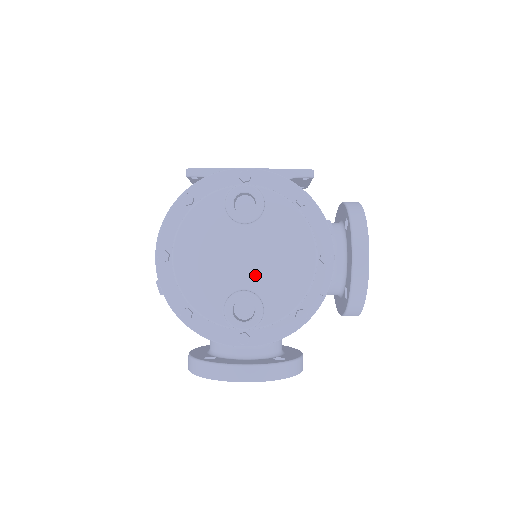
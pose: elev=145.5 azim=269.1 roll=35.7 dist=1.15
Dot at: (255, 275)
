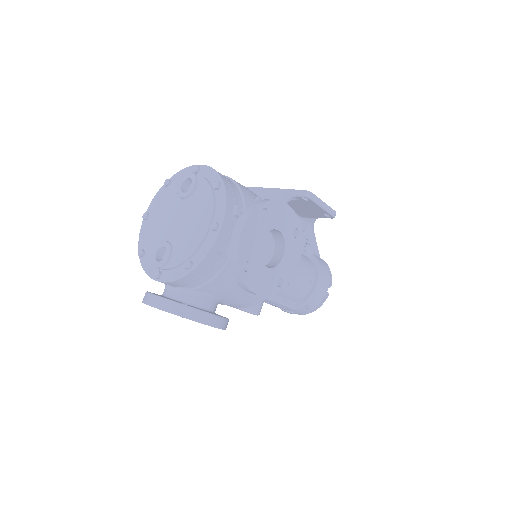
Dot at: (176, 233)
